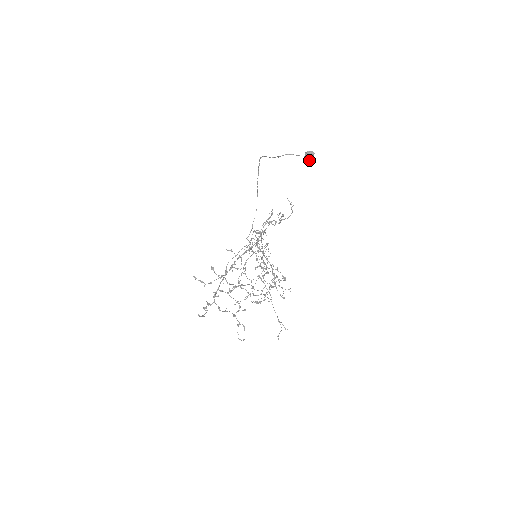
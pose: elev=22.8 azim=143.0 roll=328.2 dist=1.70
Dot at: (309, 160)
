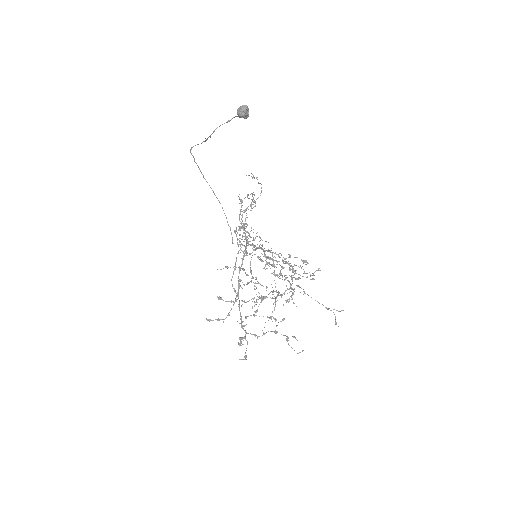
Dot at: (246, 117)
